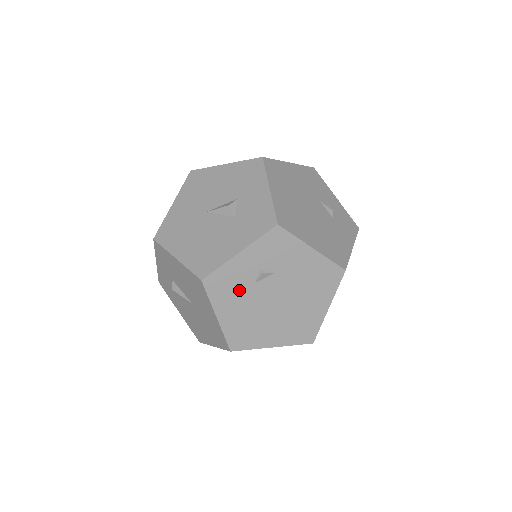
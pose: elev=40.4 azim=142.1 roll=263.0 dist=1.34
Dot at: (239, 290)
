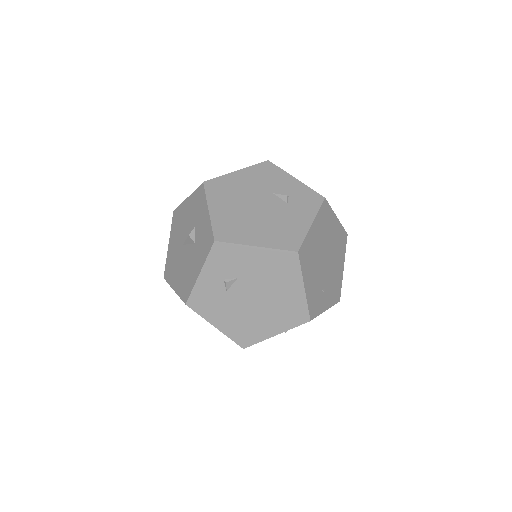
Dot at: (218, 301)
